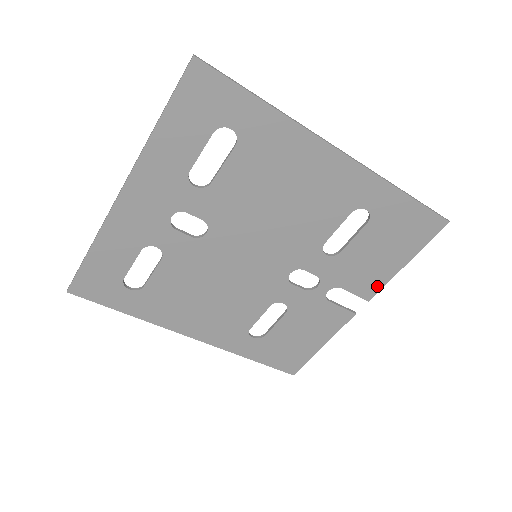
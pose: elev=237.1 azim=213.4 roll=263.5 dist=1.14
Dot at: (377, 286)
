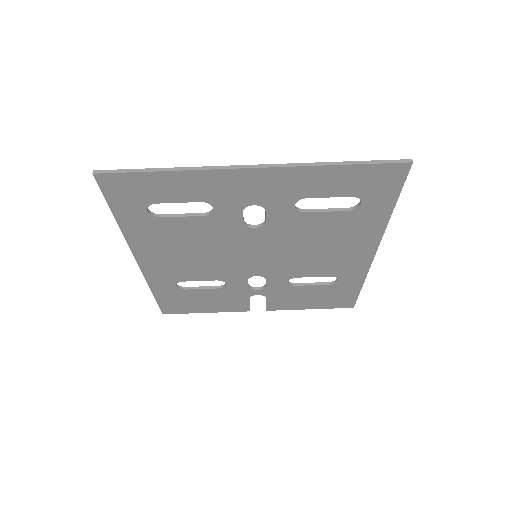
Dot at: (282, 308)
